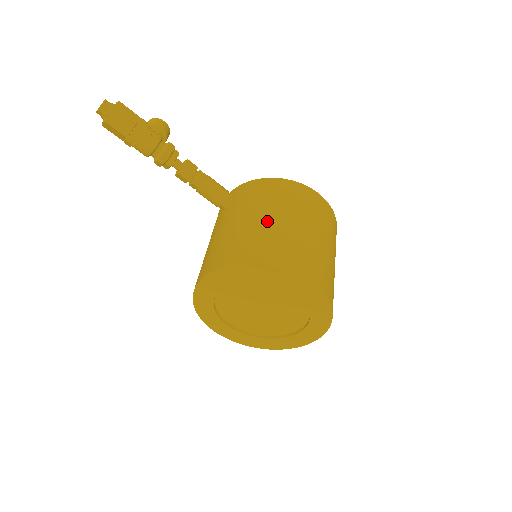
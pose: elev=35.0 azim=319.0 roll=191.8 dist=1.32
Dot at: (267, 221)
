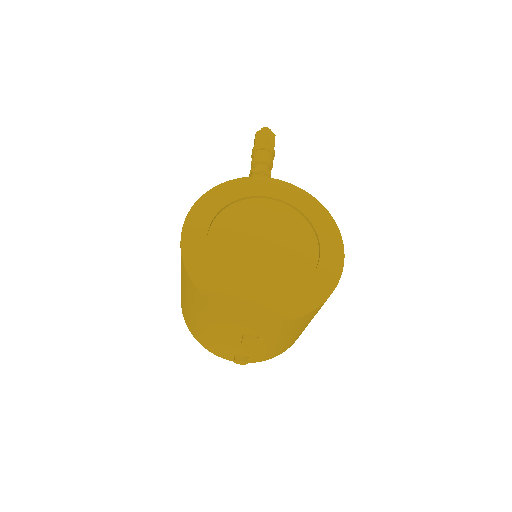
Dot at: occluded
